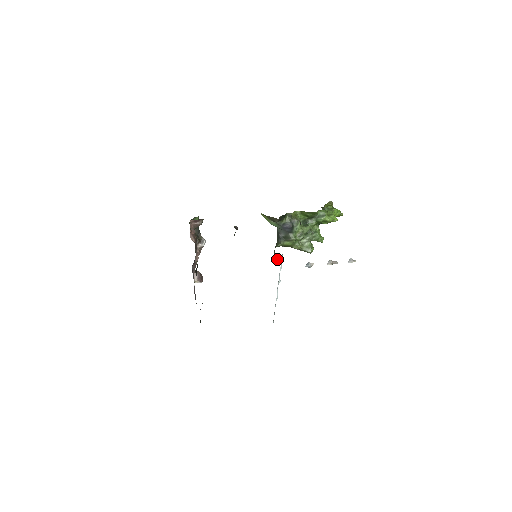
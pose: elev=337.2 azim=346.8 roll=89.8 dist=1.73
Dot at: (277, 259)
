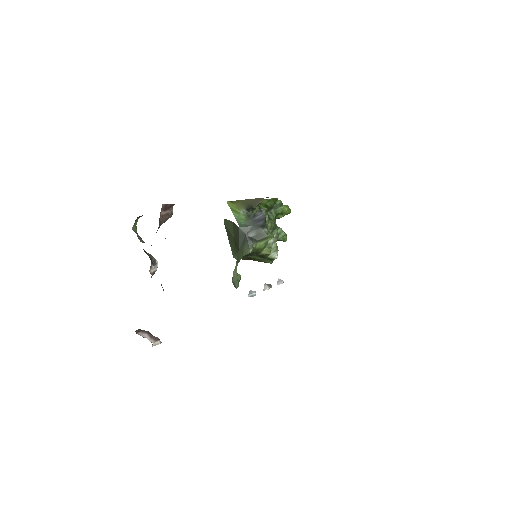
Dot at: (239, 281)
